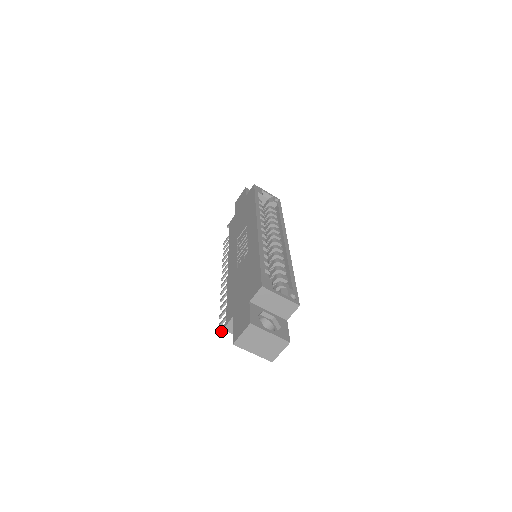
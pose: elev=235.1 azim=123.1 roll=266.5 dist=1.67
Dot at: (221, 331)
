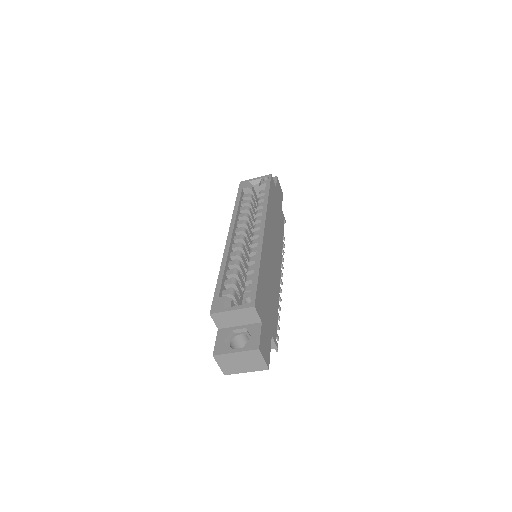
Dot at: occluded
